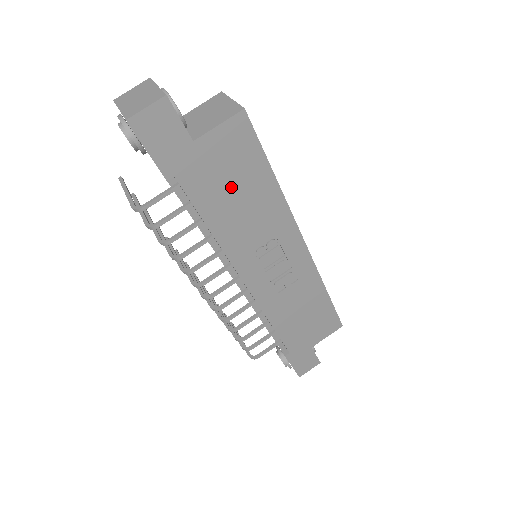
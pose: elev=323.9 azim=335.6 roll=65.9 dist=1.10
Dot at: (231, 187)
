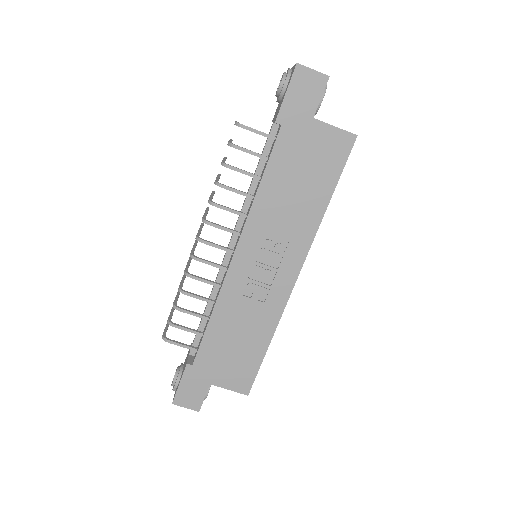
Dot at: (301, 173)
